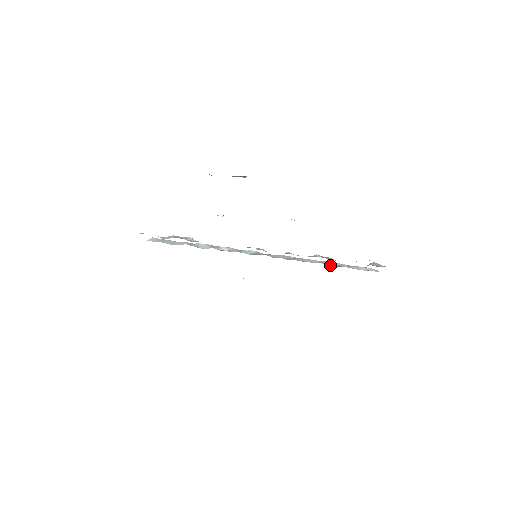
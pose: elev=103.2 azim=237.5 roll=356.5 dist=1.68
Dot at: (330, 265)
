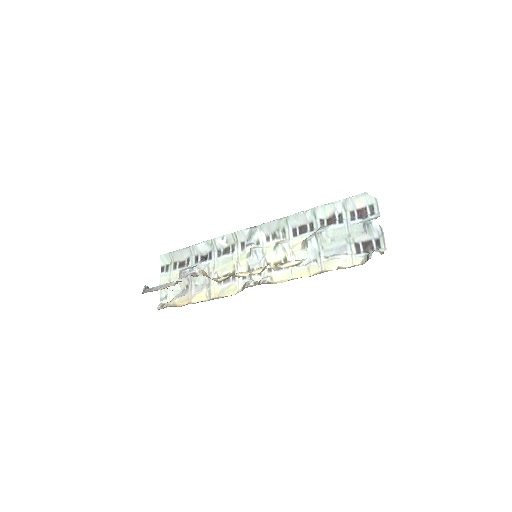
Dot at: (324, 217)
